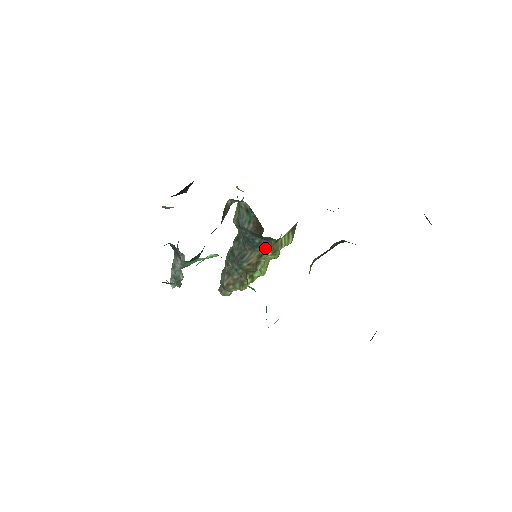
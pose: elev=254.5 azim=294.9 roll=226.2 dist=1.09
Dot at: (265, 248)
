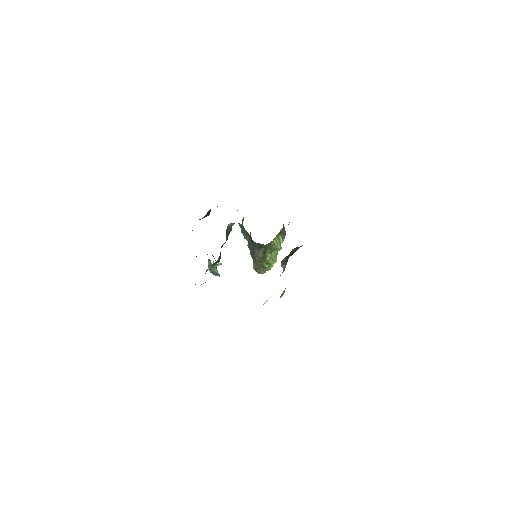
Dot at: (265, 248)
